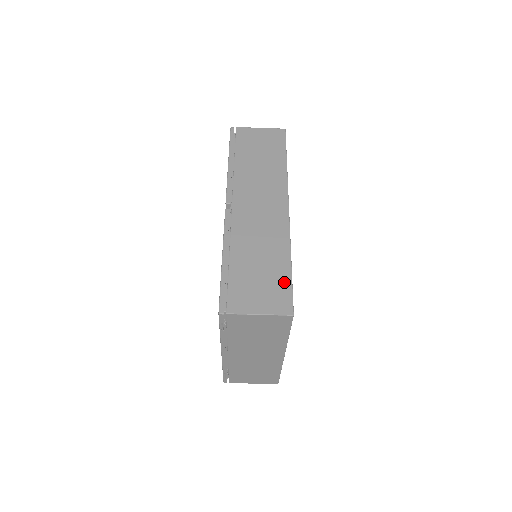
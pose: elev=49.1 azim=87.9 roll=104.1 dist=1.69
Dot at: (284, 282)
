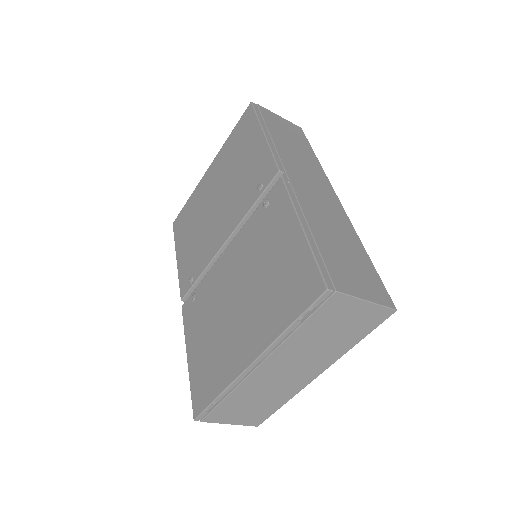
Dot at: (372, 272)
